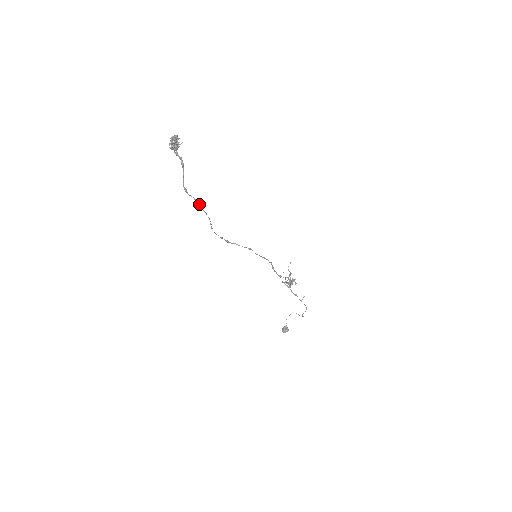
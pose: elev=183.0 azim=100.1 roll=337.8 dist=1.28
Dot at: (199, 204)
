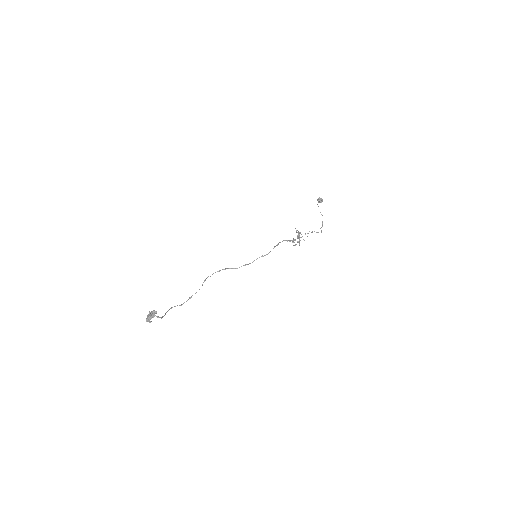
Dot at: (186, 301)
